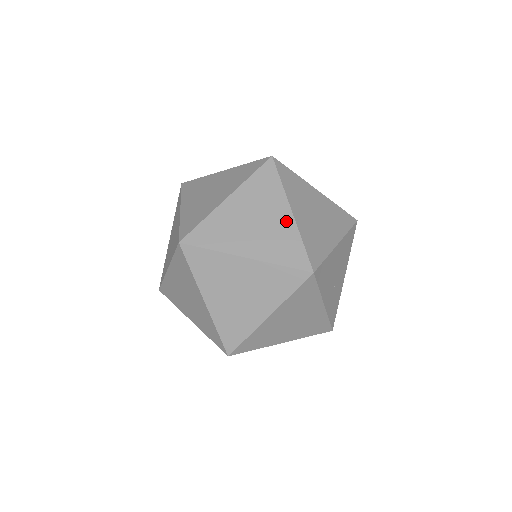
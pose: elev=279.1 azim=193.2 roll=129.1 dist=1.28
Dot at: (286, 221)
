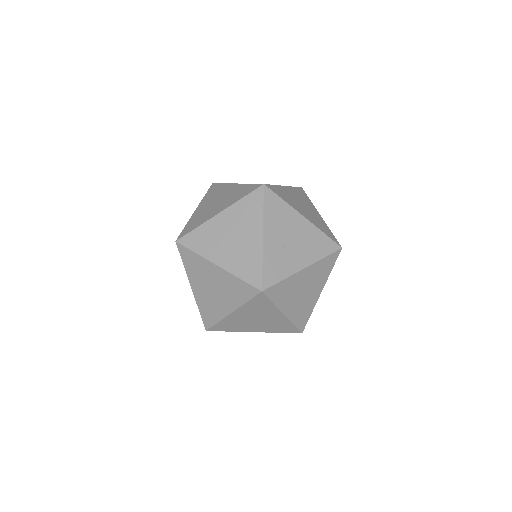
Dot at: occluded
